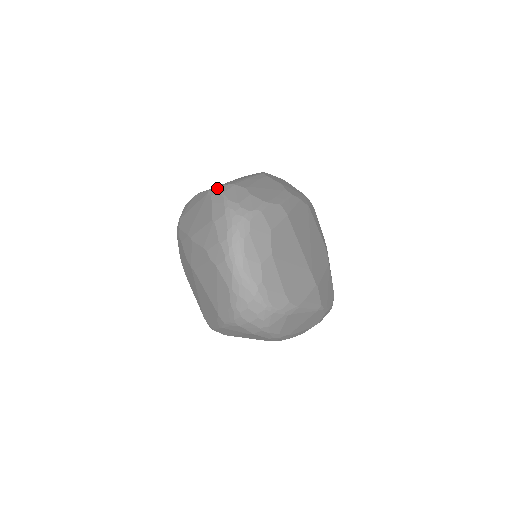
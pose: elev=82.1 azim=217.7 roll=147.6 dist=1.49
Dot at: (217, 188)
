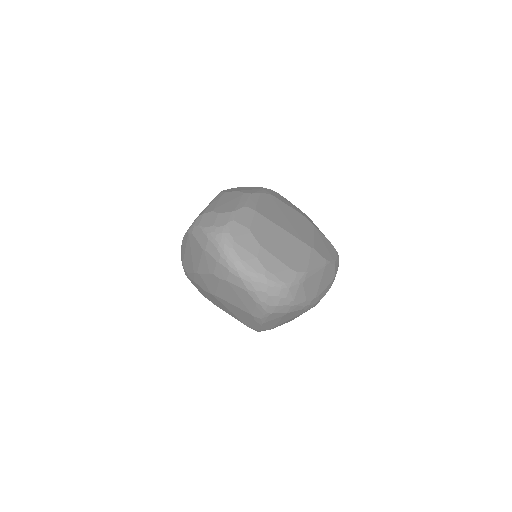
Dot at: (192, 225)
